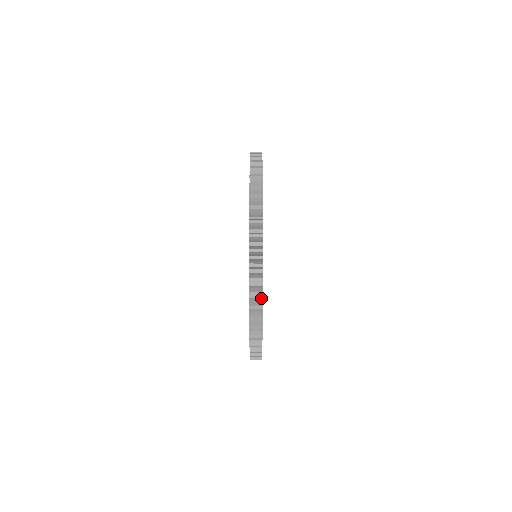
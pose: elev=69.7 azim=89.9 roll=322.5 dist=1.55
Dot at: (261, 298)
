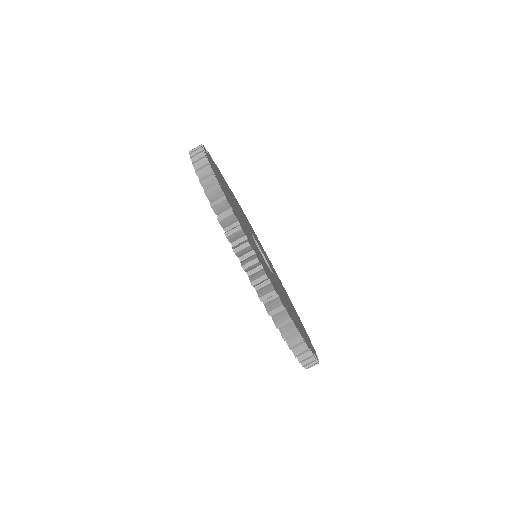
Dot at: occluded
